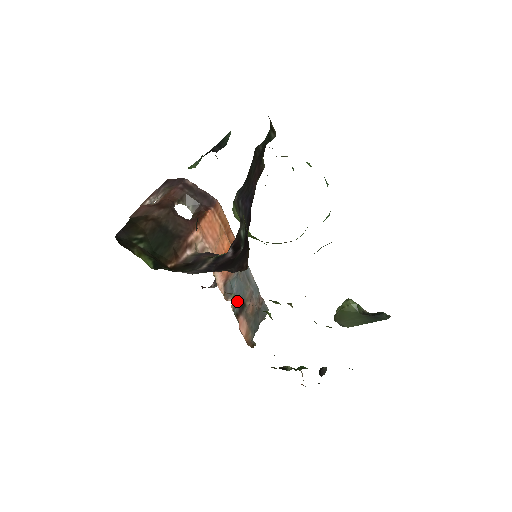
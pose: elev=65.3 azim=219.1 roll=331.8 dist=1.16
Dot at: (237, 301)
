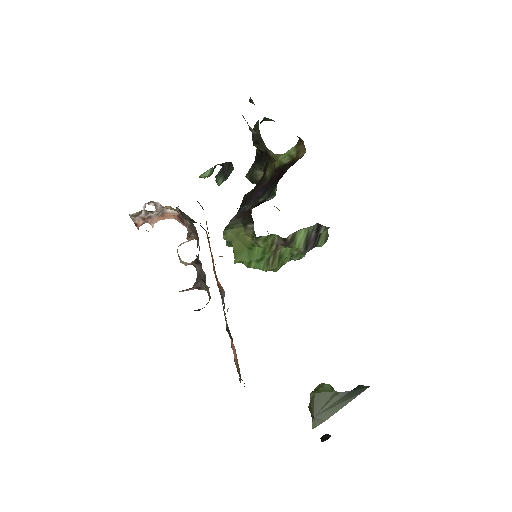
Dot at: (226, 321)
